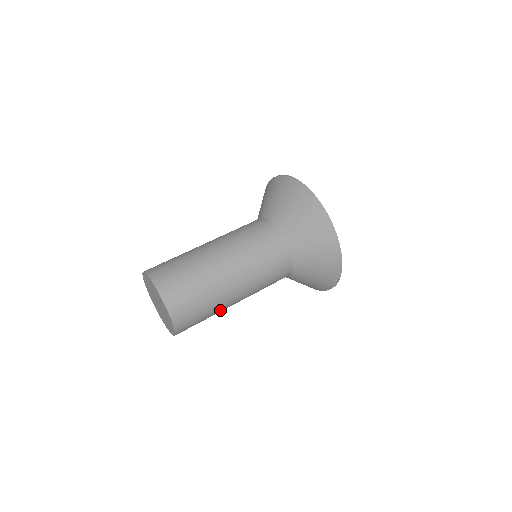
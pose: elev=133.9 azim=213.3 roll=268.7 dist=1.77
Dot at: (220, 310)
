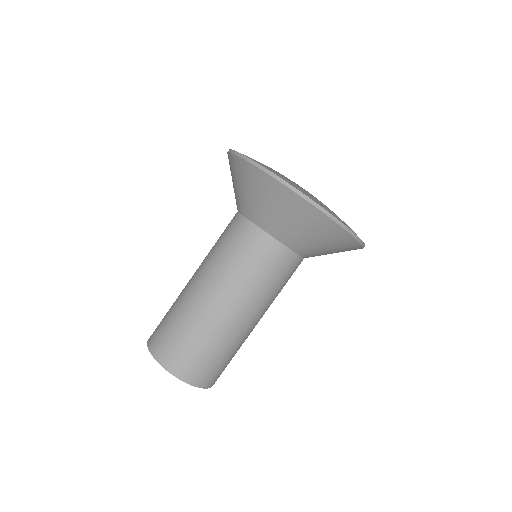
Dot at: occluded
